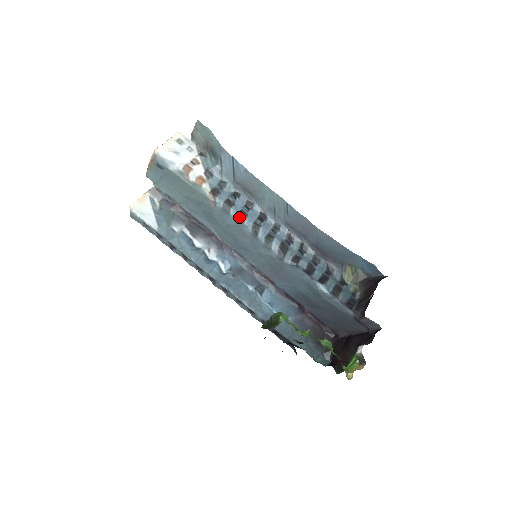
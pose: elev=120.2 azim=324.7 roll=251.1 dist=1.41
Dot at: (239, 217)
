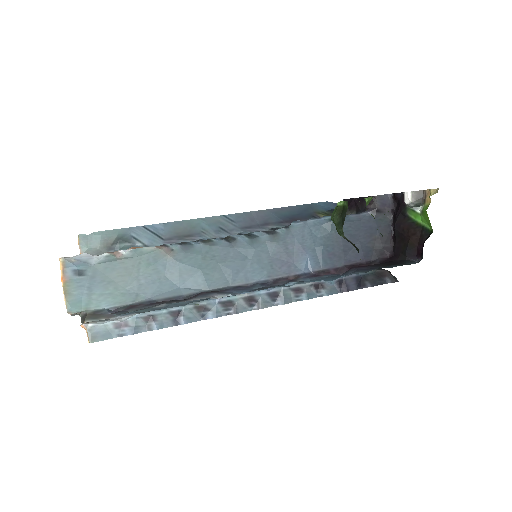
Dot at: (203, 242)
